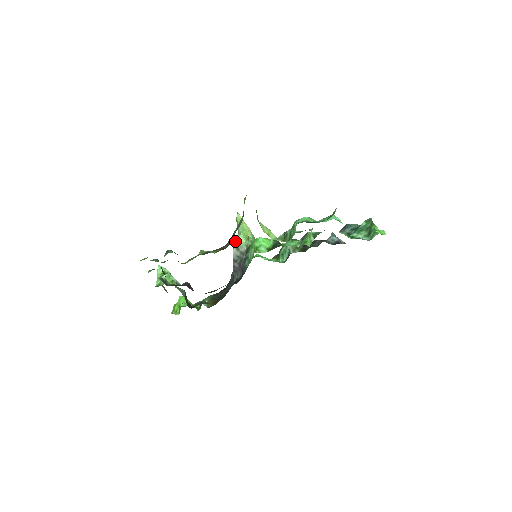
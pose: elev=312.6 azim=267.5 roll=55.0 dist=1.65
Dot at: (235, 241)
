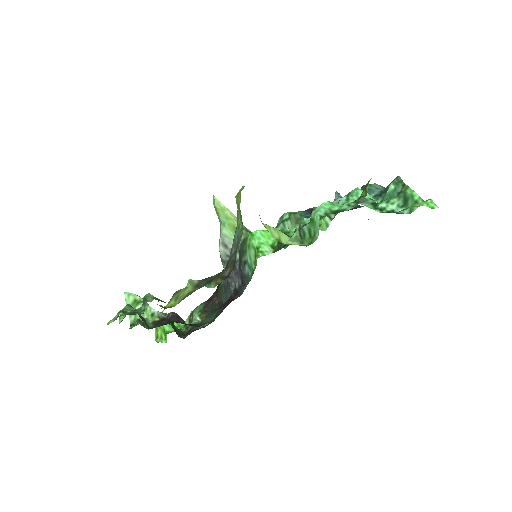
Dot at: occluded
